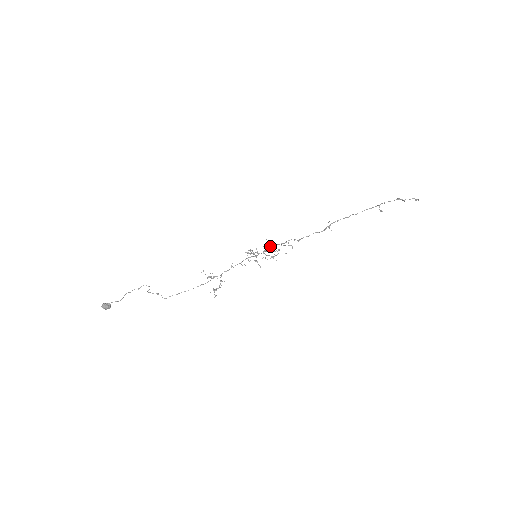
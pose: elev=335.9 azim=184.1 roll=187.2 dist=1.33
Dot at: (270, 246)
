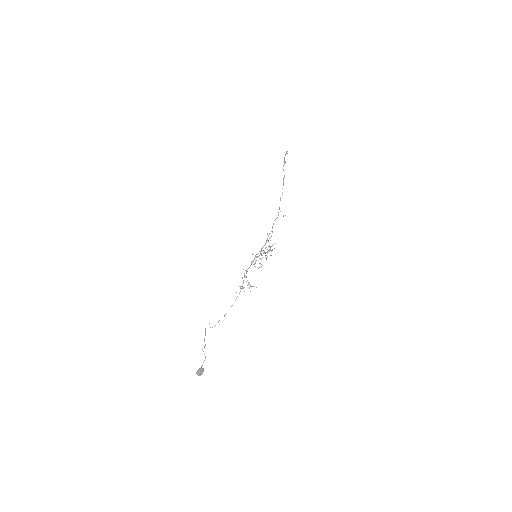
Dot at: (264, 253)
